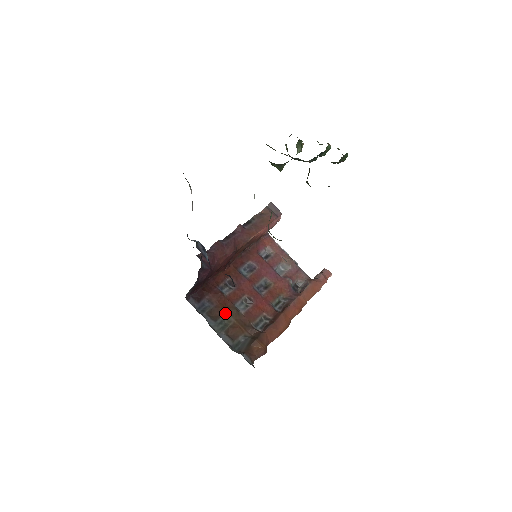
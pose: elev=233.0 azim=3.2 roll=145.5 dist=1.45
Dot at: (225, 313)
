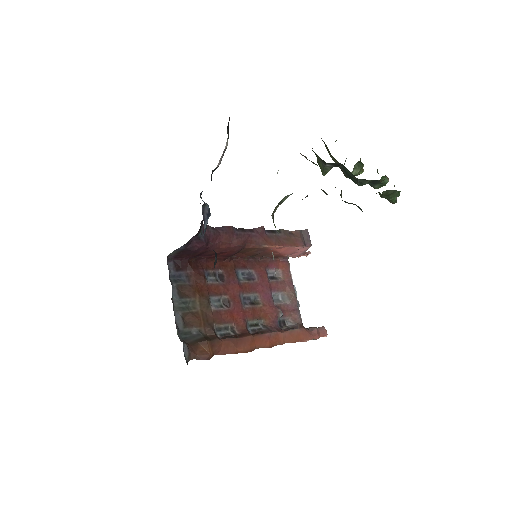
Dot at: (195, 297)
